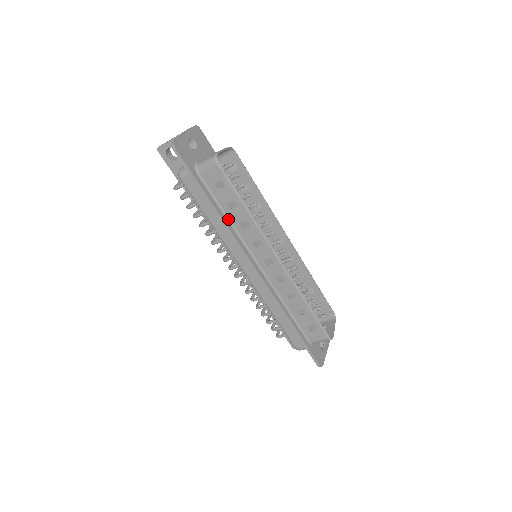
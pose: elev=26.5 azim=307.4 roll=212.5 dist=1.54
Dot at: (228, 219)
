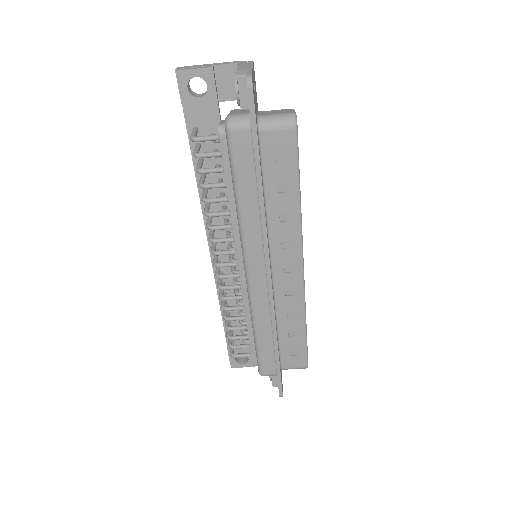
Dot at: (265, 205)
